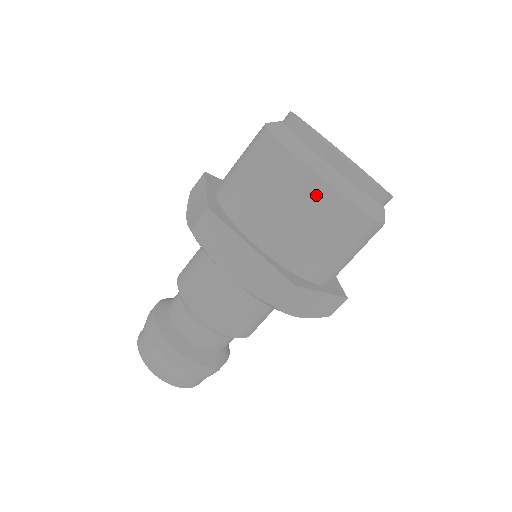
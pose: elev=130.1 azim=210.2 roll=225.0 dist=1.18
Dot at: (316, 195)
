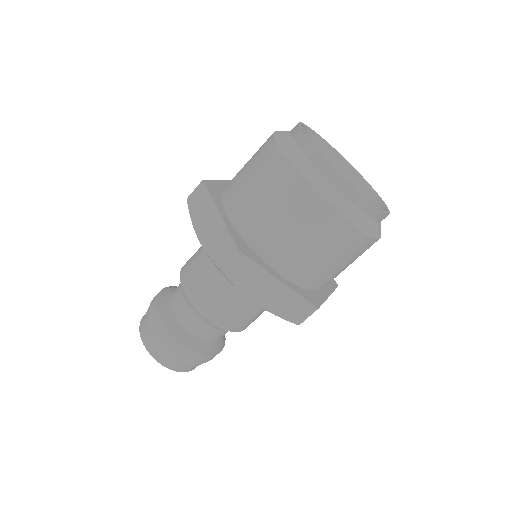
Dot at: (281, 174)
